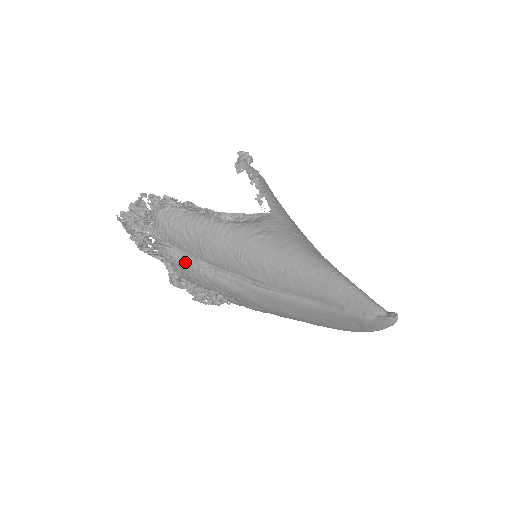
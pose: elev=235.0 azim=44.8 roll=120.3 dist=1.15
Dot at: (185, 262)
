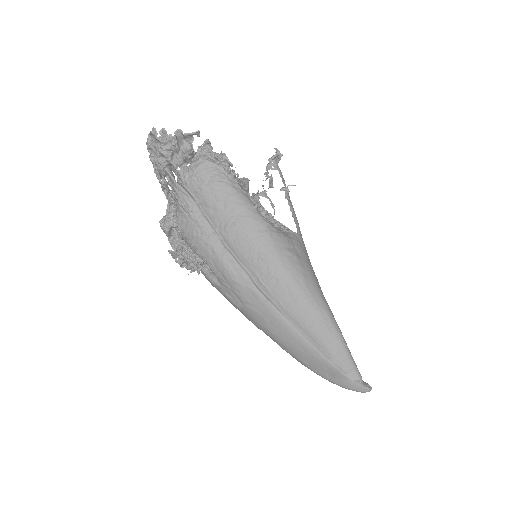
Dot at: (200, 223)
